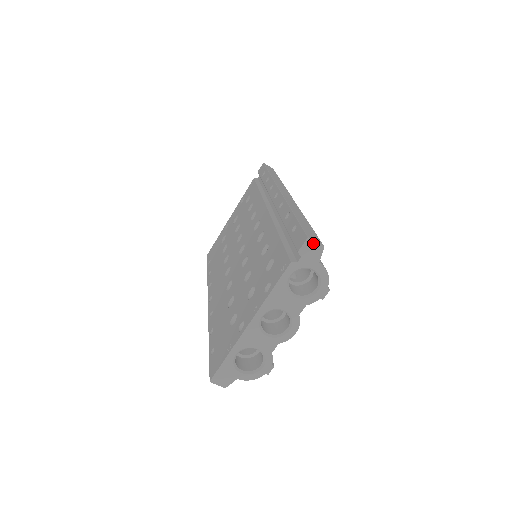
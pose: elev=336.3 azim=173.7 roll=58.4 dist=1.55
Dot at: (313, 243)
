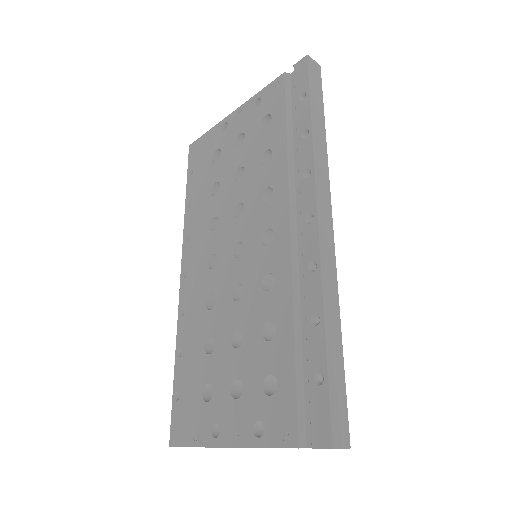
Dot at: (337, 448)
